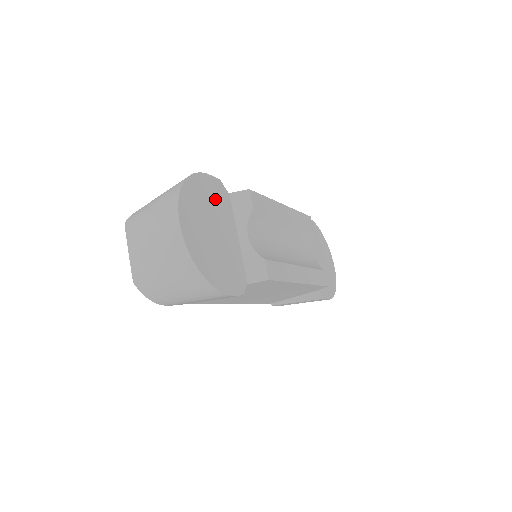
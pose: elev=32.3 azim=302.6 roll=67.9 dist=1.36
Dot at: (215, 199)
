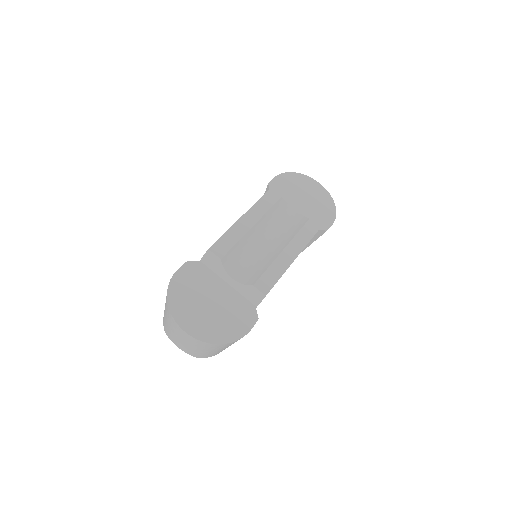
Dot at: (194, 281)
